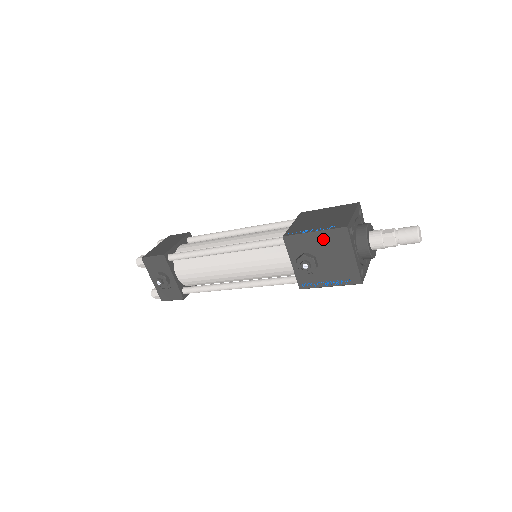
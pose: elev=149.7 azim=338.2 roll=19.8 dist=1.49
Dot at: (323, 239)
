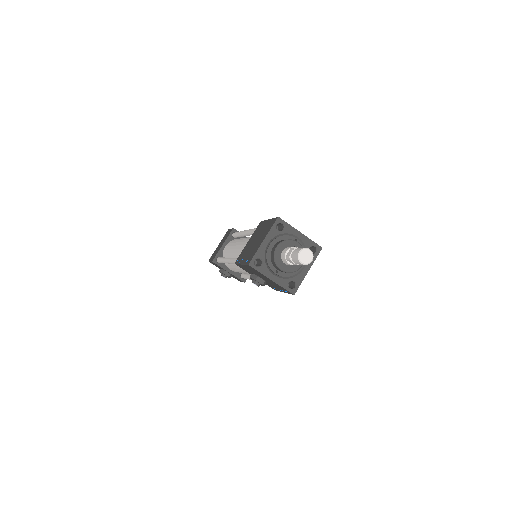
Dot at: (249, 268)
